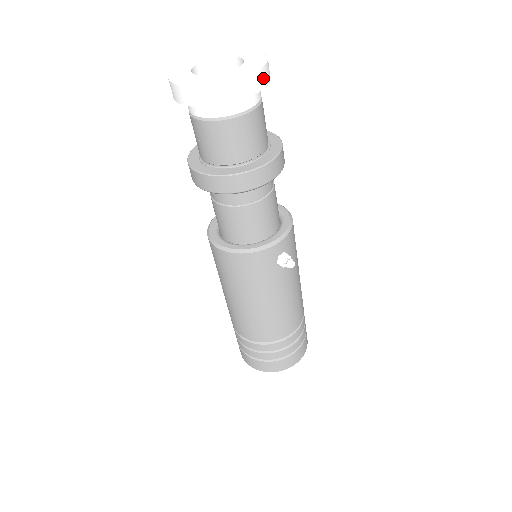
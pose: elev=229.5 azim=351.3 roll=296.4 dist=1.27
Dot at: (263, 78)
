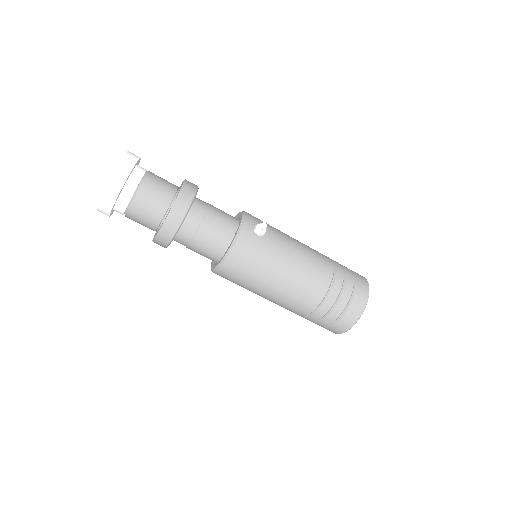
Dot at: (132, 157)
